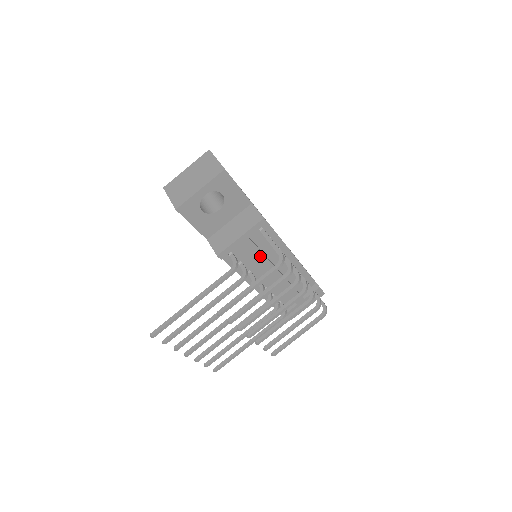
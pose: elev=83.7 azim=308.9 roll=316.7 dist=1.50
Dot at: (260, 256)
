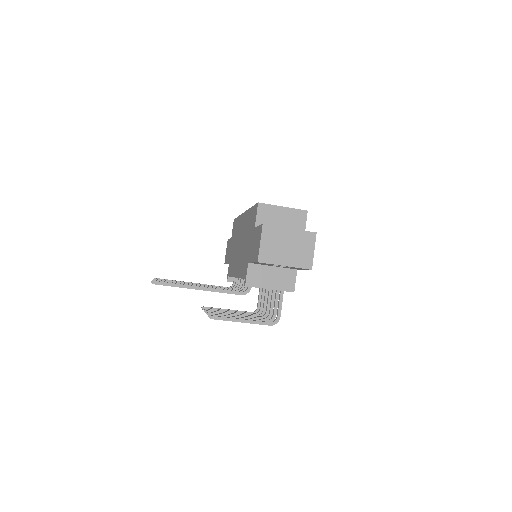
Dot at: occluded
